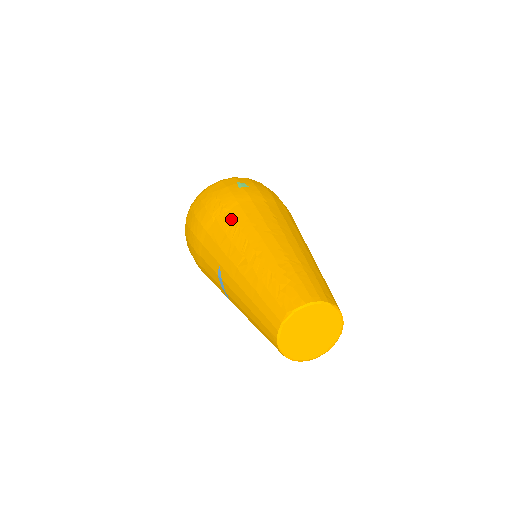
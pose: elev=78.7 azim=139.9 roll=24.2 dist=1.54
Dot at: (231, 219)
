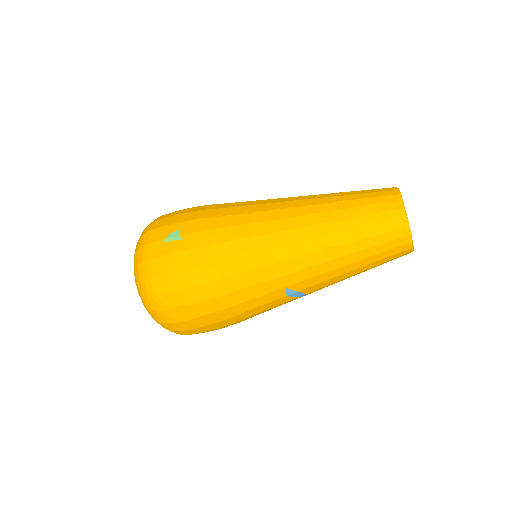
Dot at: (239, 257)
